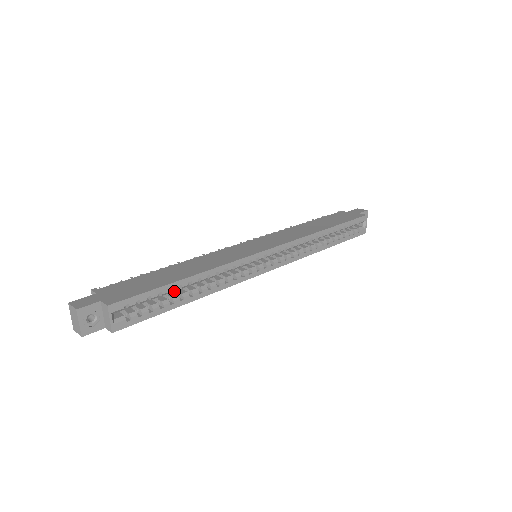
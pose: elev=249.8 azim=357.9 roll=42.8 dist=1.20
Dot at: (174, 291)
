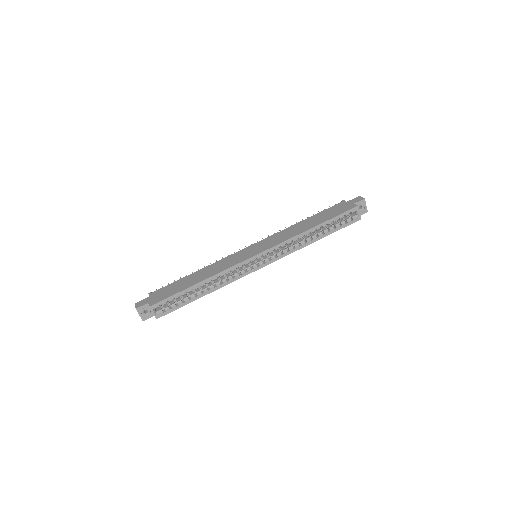
Dot at: (193, 291)
